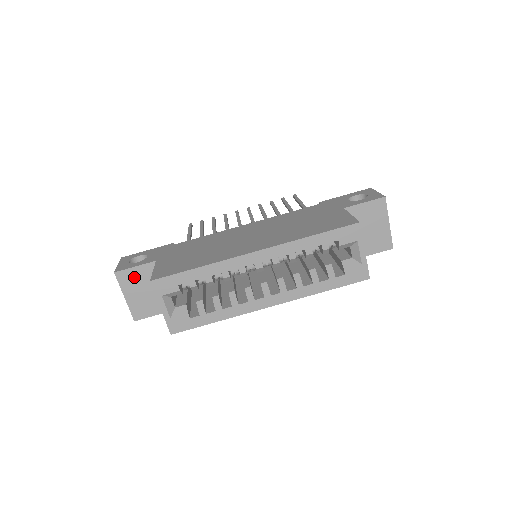
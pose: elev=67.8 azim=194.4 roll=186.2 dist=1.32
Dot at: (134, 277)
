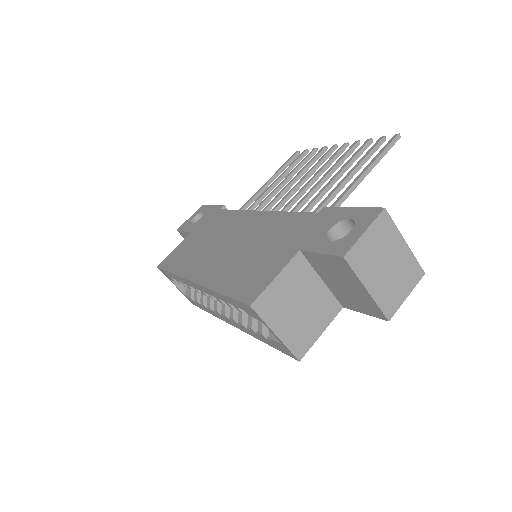
Dot at: occluded
